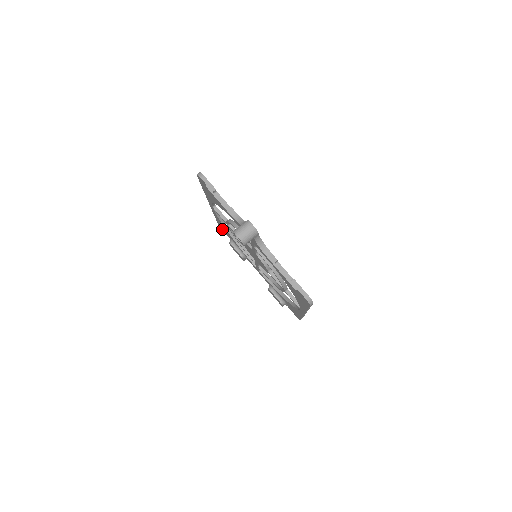
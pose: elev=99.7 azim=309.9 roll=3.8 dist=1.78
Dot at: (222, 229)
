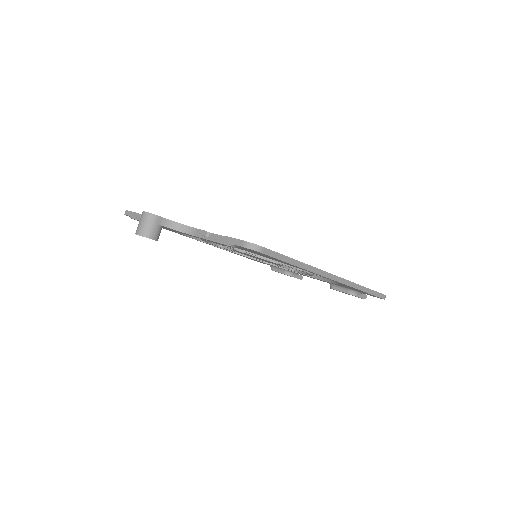
Dot at: (260, 262)
